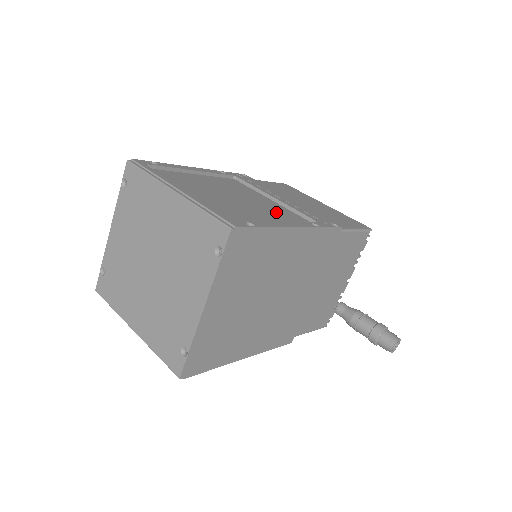
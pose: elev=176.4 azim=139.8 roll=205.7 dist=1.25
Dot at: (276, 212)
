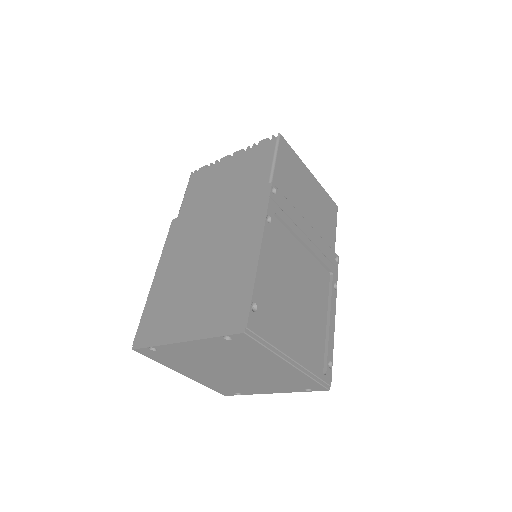
Dot at: (316, 285)
